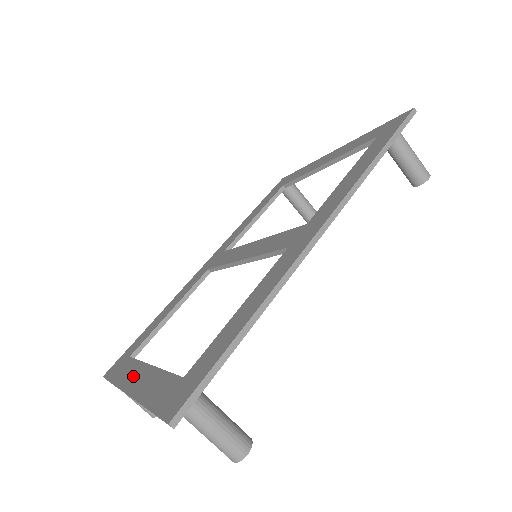
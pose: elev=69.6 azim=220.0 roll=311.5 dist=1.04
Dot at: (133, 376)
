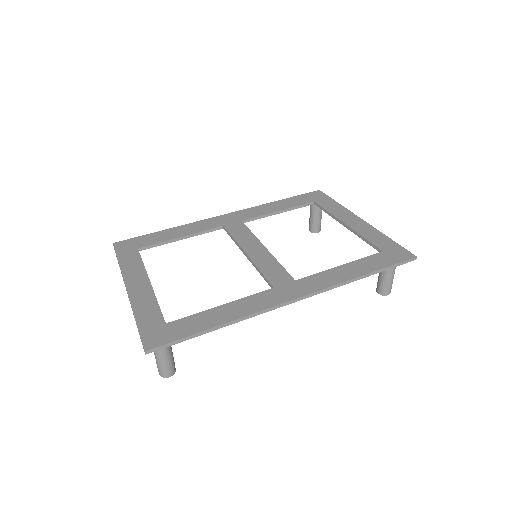
Dot at: (135, 276)
